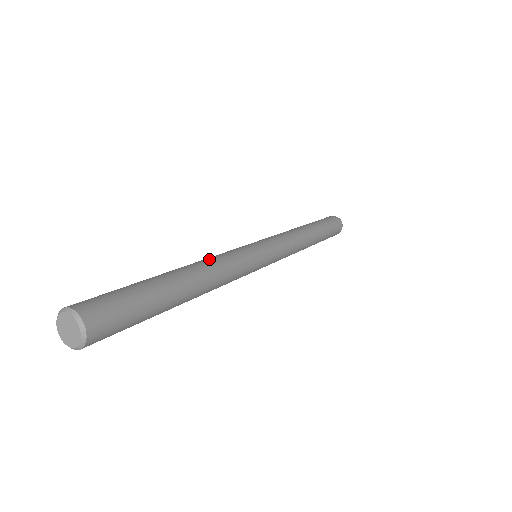
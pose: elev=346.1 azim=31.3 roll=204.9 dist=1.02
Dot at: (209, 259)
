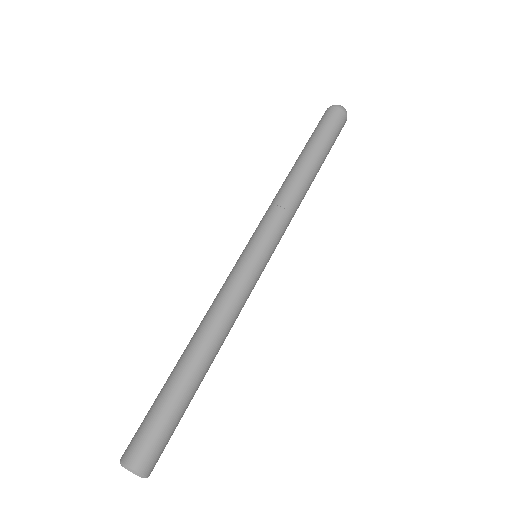
Dot at: (218, 319)
